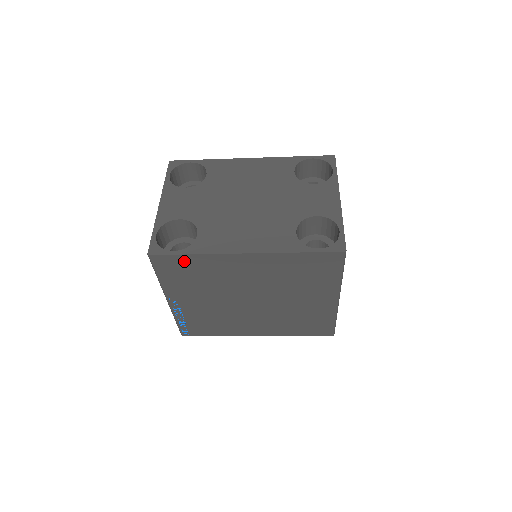
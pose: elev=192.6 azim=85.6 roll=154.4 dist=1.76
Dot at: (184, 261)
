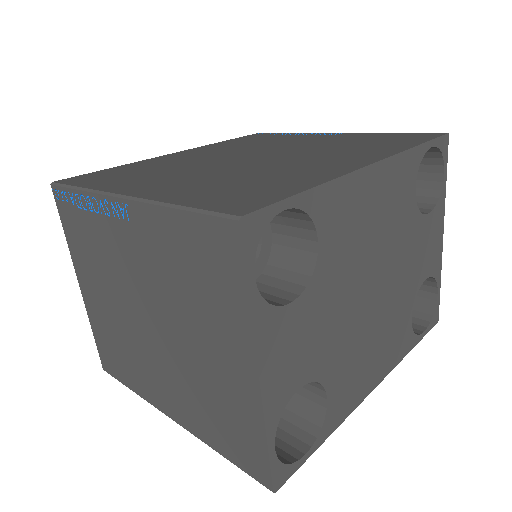
Dot at: occluded
